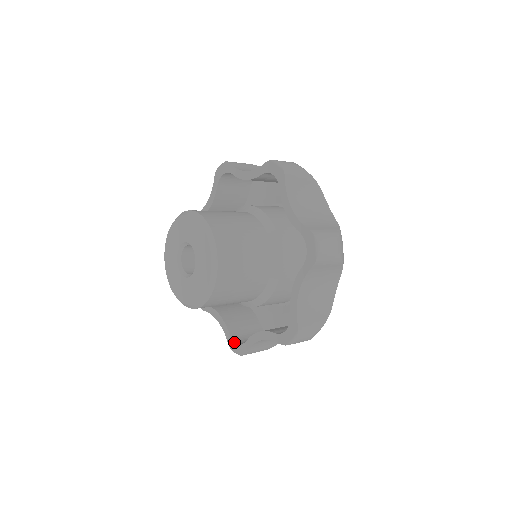
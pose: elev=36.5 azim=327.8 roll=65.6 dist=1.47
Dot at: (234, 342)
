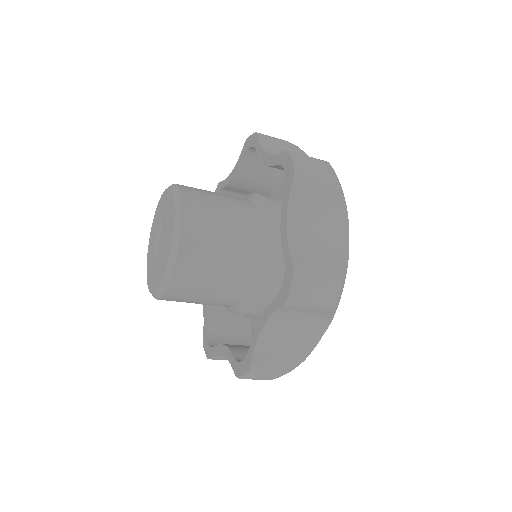
Dot at: (206, 340)
